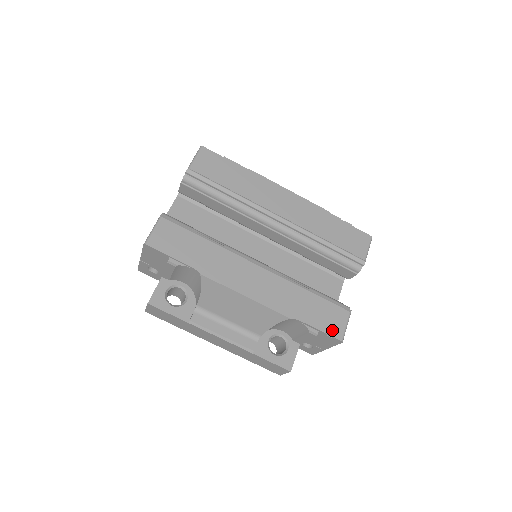
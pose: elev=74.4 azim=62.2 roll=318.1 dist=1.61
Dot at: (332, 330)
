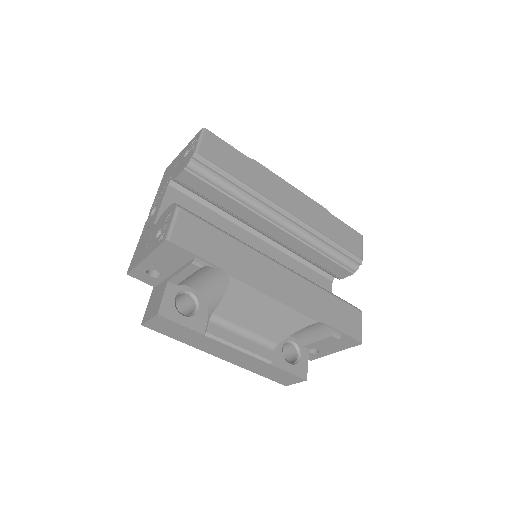
Dot at: (352, 332)
